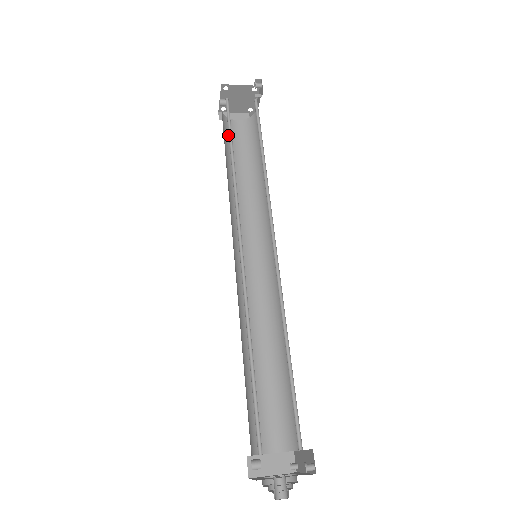
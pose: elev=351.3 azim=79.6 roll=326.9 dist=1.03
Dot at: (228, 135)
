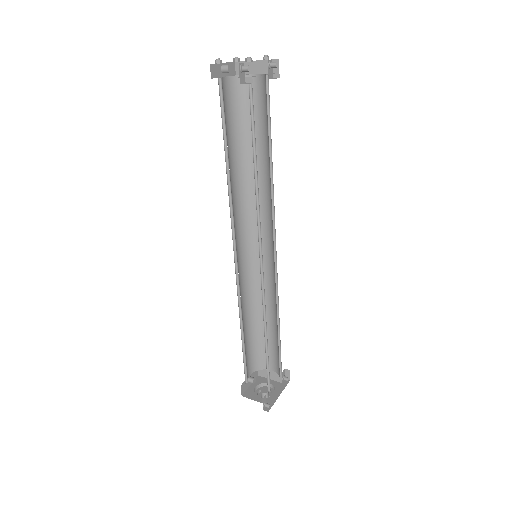
Dot at: (242, 103)
